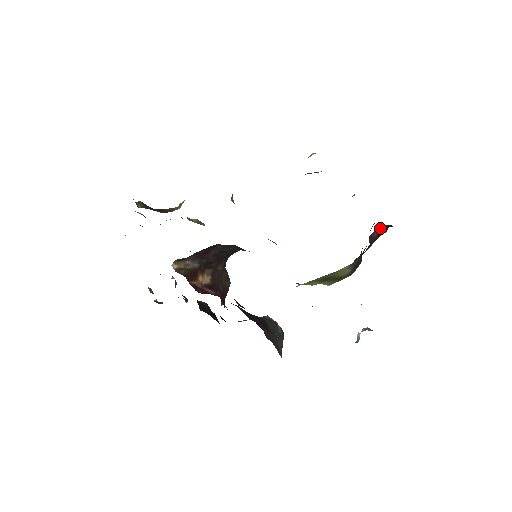
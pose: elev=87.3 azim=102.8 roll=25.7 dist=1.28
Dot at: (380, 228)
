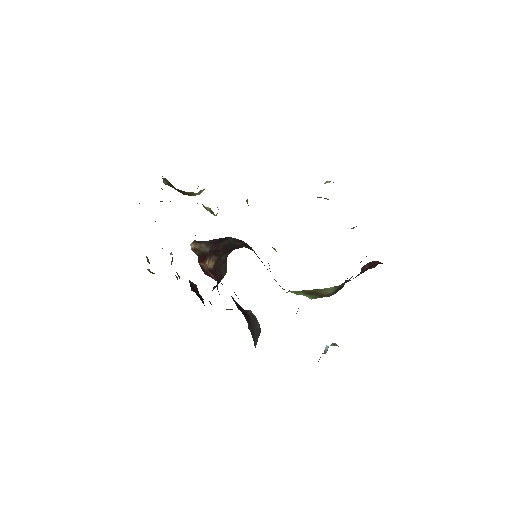
Dot at: (372, 263)
